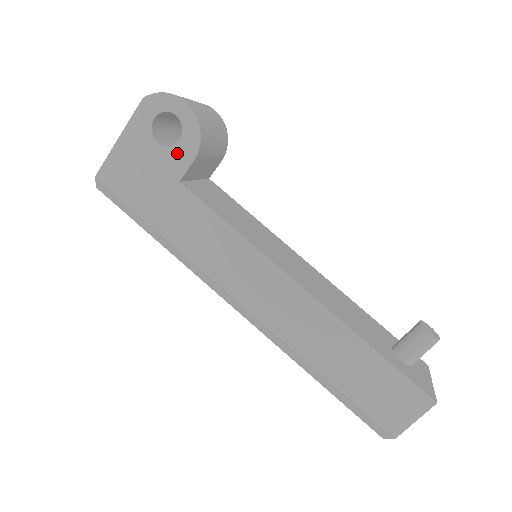
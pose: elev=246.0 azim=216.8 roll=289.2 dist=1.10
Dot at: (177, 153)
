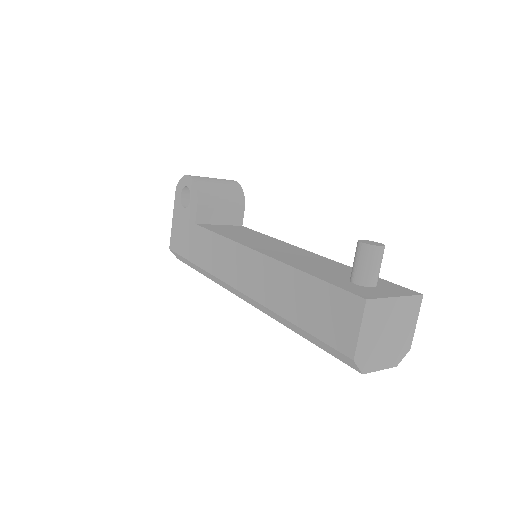
Dot at: (191, 207)
